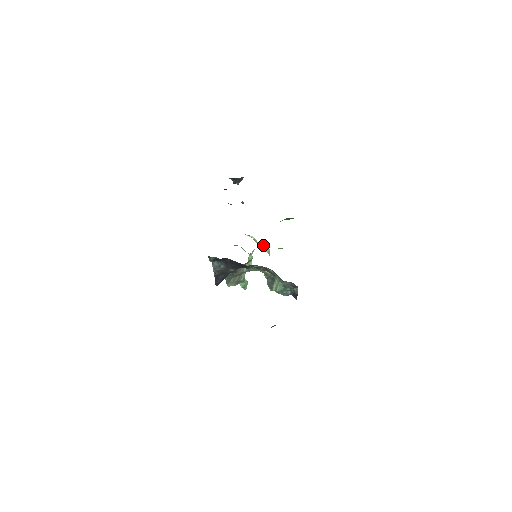
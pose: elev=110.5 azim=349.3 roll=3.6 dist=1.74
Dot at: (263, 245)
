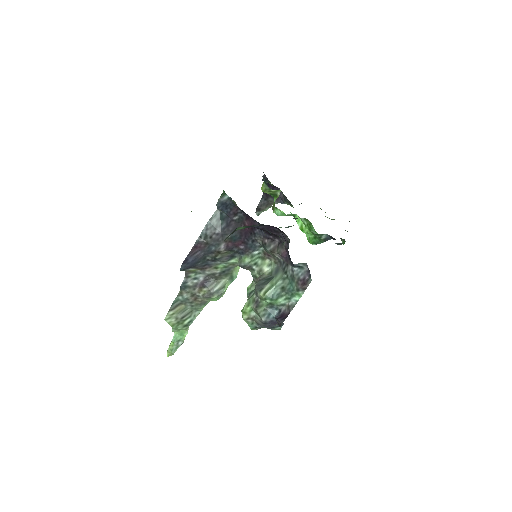
Dot at: occluded
